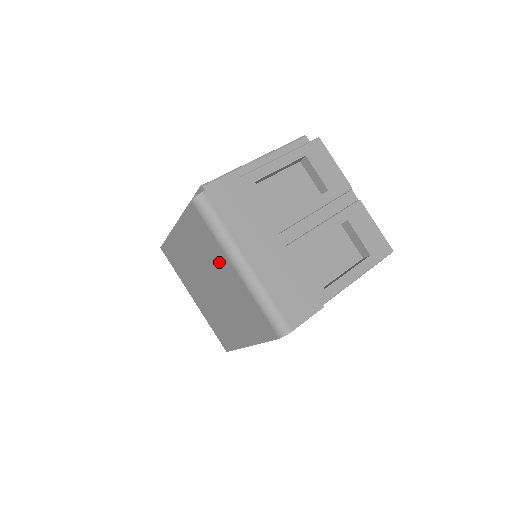
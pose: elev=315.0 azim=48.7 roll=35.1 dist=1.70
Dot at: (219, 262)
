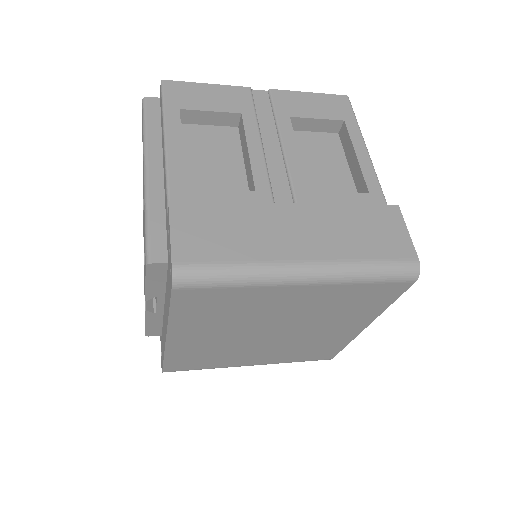
Dot at: (270, 303)
